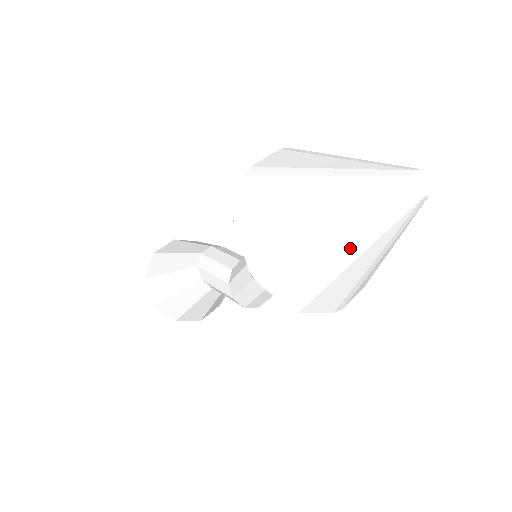
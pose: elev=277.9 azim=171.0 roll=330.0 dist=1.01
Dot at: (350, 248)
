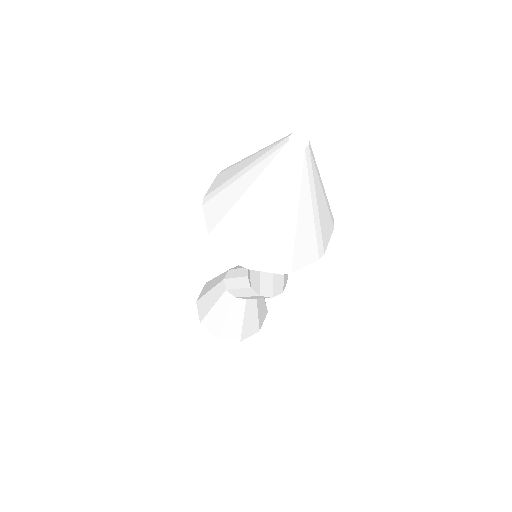
Dot at: (287, 209)
